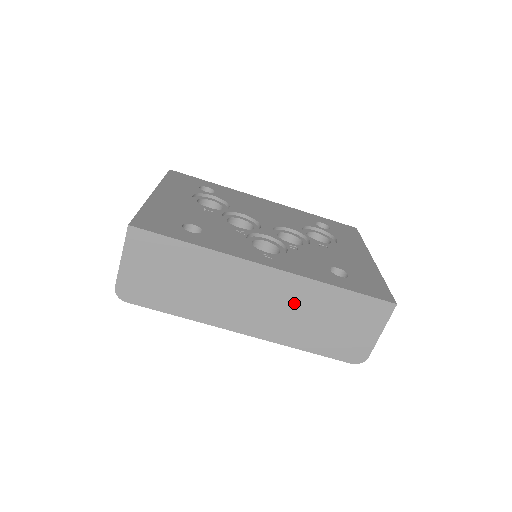
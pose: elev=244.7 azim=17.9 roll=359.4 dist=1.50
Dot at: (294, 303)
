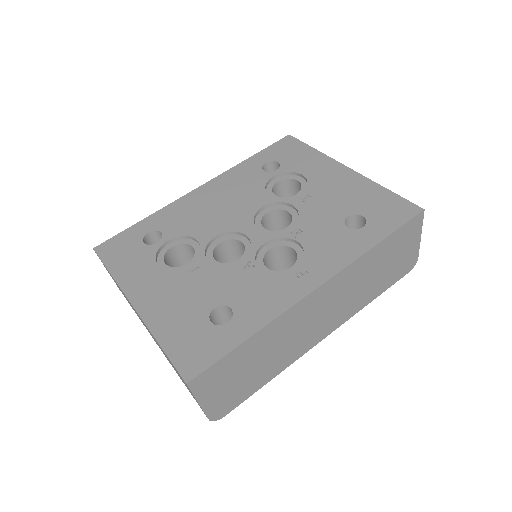
Dot at: (351, 286)
